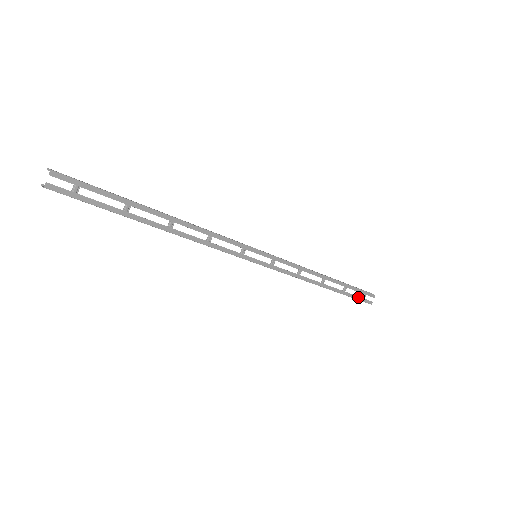
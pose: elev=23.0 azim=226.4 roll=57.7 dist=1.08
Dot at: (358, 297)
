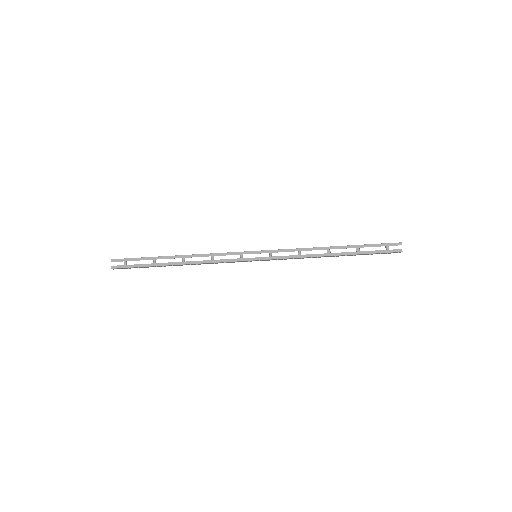
Dot at: (379, 251)
